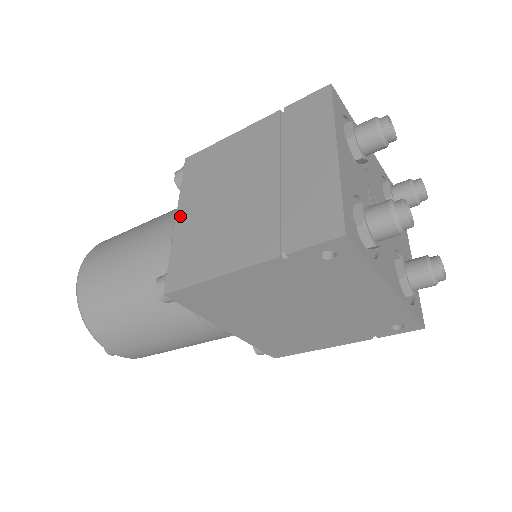
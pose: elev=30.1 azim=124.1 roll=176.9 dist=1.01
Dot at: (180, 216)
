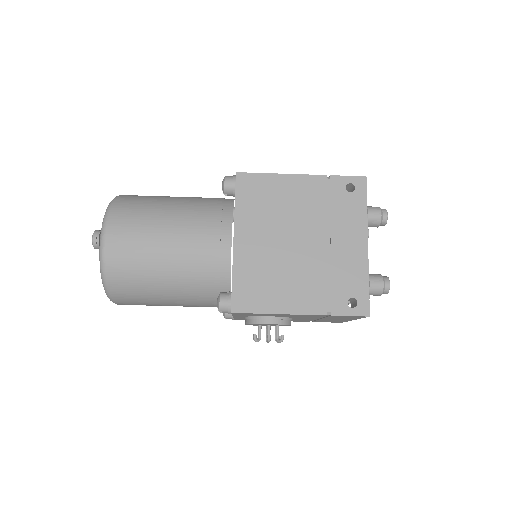
Dot at: occluded
